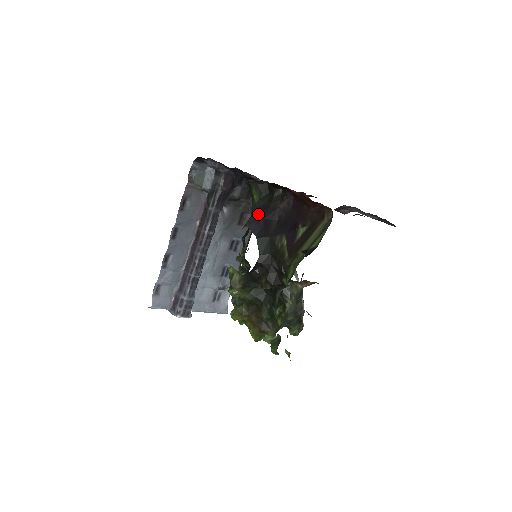
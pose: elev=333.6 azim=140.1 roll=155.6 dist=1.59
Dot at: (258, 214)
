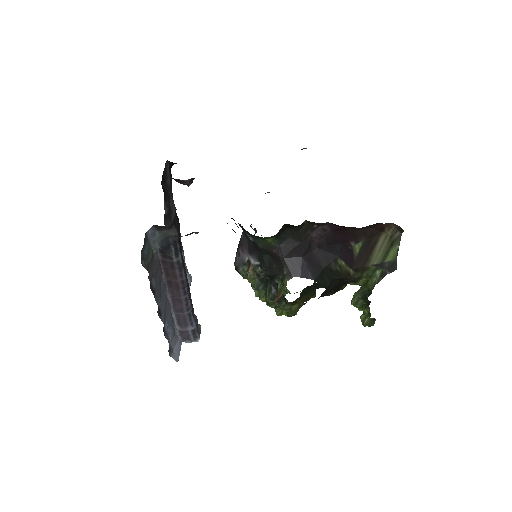
Dot at: (291, 256)
